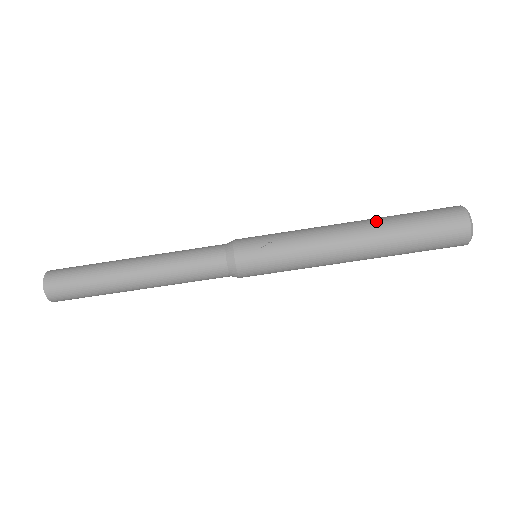
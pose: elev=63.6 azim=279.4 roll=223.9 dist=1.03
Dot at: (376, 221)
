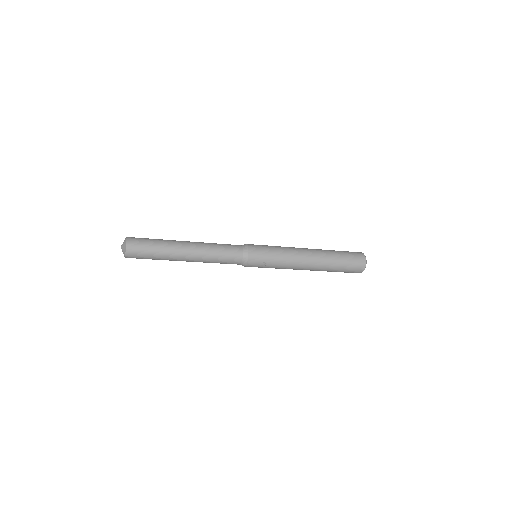
Dot at: (324, 262)
